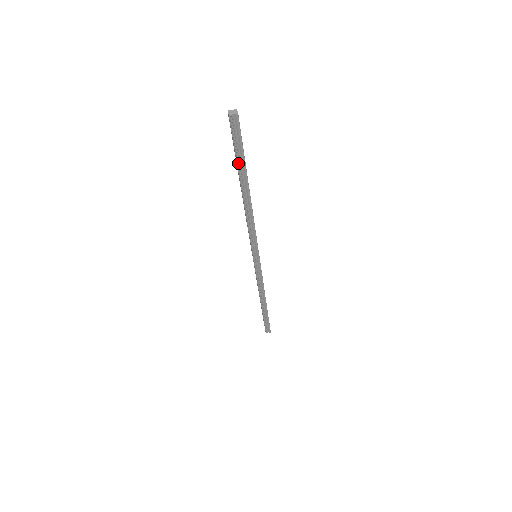
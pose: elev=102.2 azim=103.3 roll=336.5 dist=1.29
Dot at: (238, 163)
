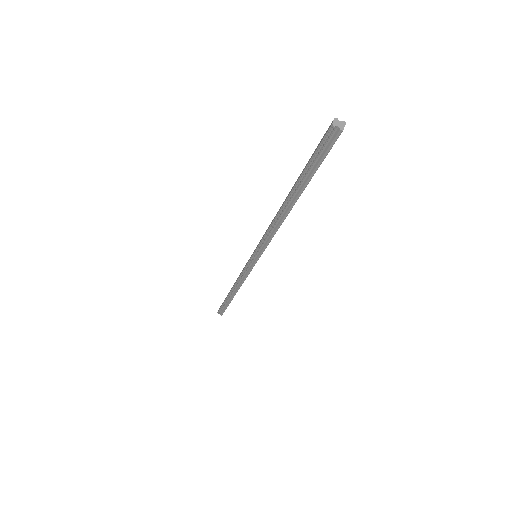
Dot at: (304, 173)
